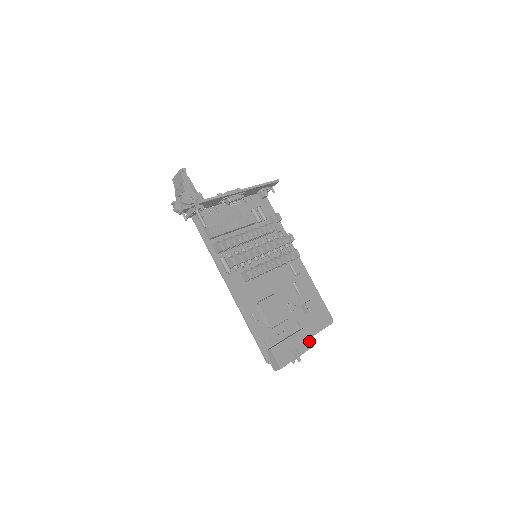
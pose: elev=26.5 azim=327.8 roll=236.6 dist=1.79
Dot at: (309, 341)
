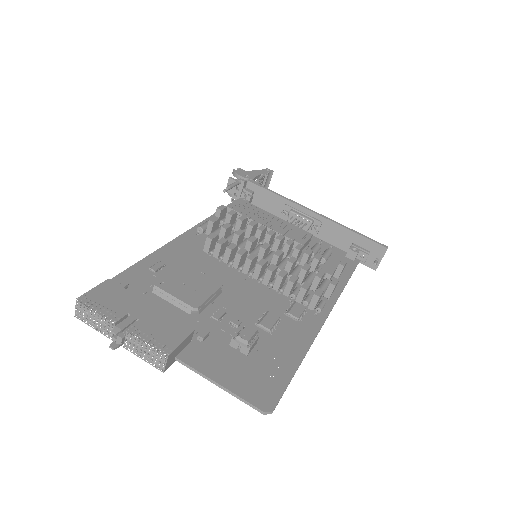
Dot at: (171, 343)
